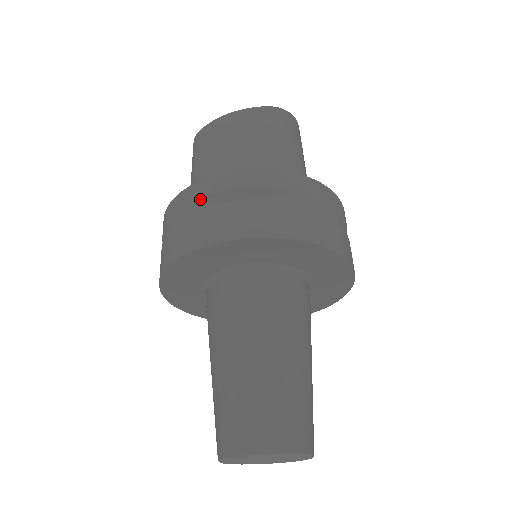
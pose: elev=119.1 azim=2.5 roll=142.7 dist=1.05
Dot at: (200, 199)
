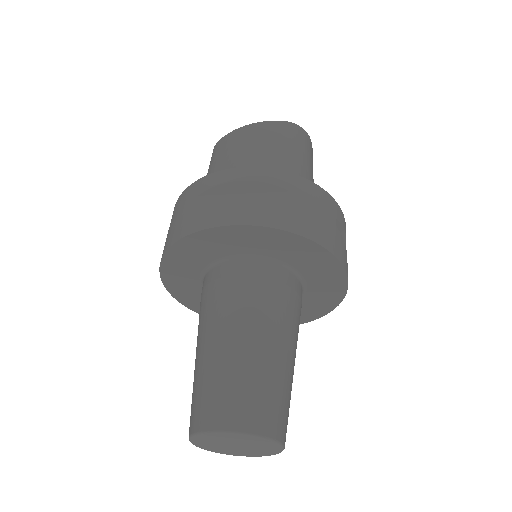
Dot at: (204, 190)
